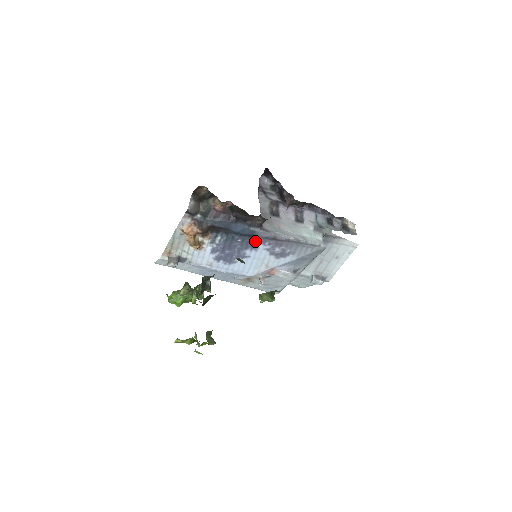
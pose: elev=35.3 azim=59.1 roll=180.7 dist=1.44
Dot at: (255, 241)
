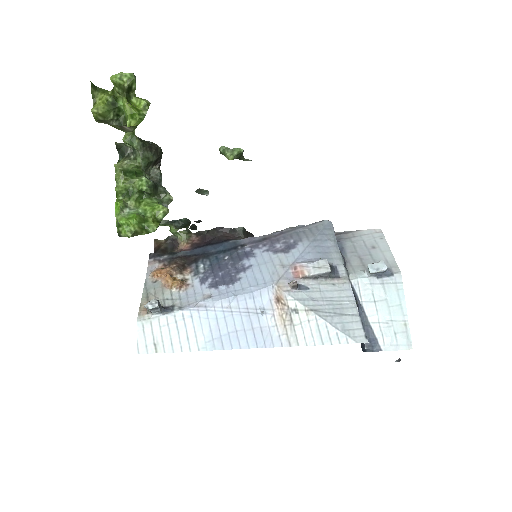
Dot at: (245, 250)
